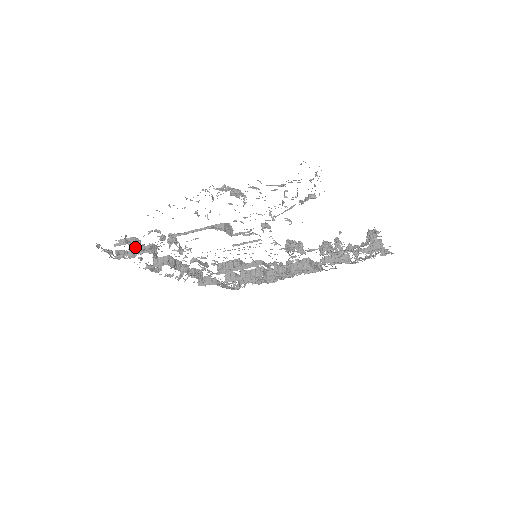
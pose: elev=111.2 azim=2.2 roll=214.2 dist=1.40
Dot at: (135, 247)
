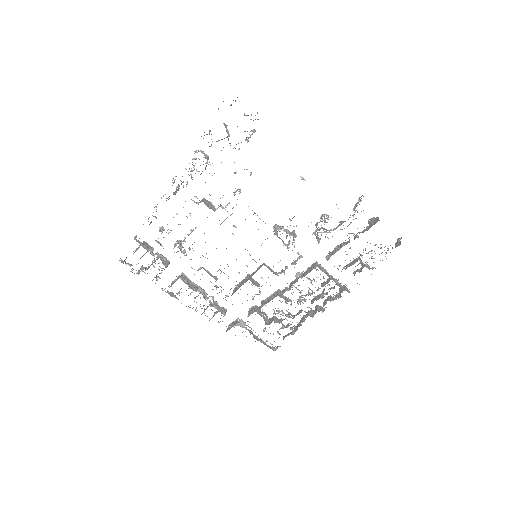
Dot at: (144, 248)
